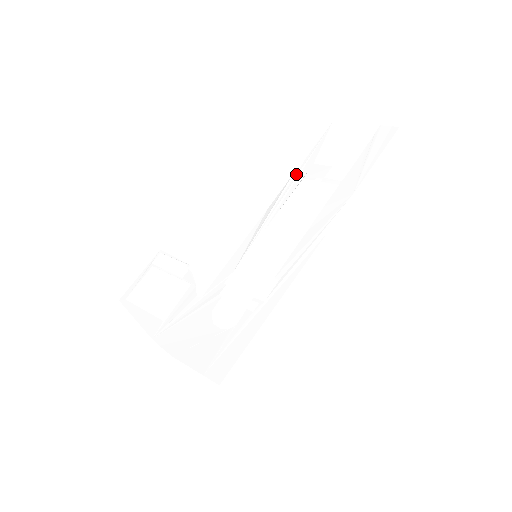
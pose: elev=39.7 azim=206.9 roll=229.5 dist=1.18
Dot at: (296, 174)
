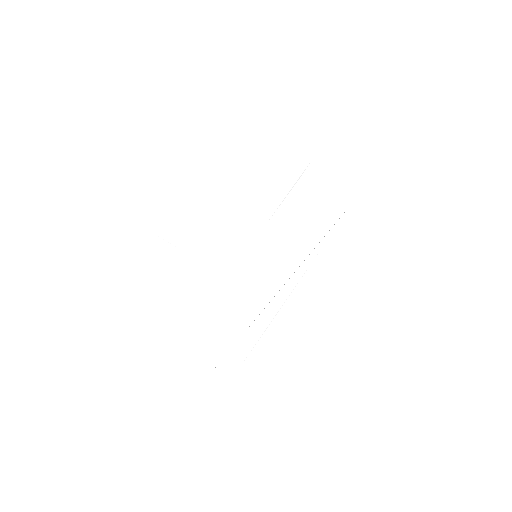
Dot at: (293, 171)
